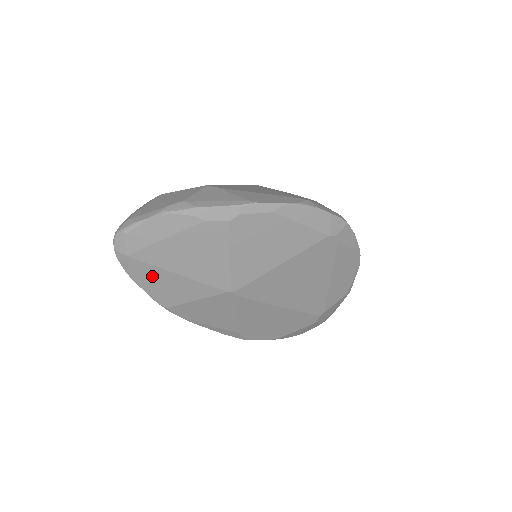
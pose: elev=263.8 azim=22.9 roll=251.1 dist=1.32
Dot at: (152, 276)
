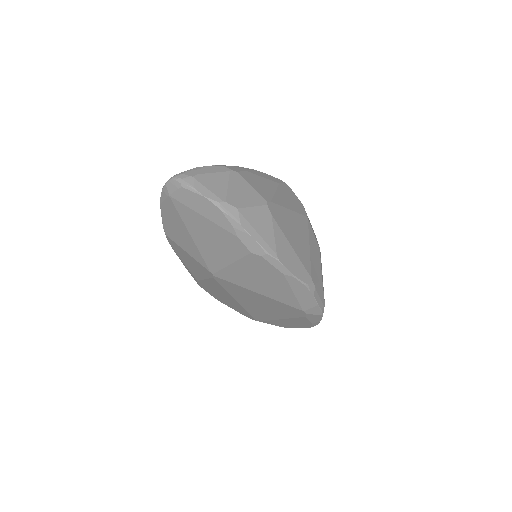
Dot at: (174, 218)
